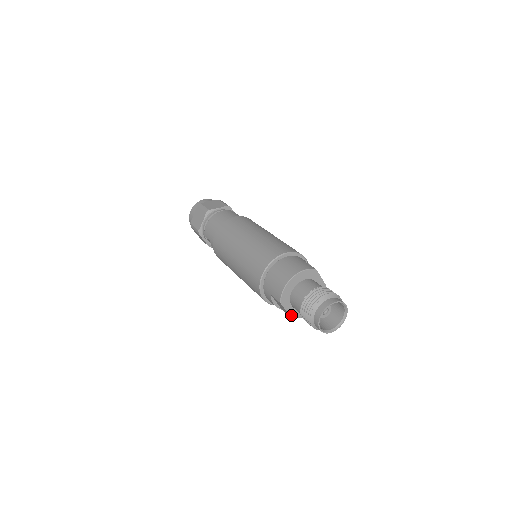
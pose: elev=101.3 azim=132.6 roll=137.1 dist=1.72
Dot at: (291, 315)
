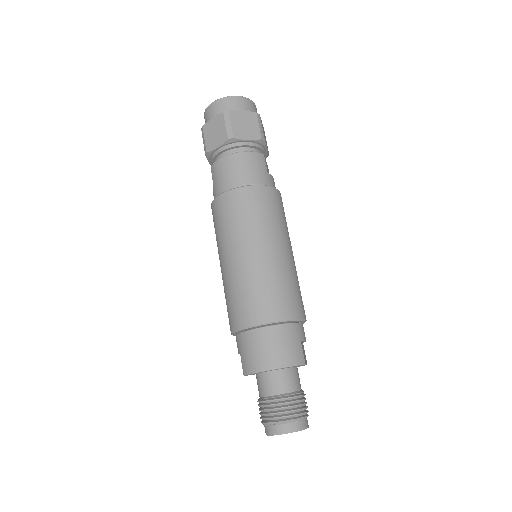
Dot at: occluded
